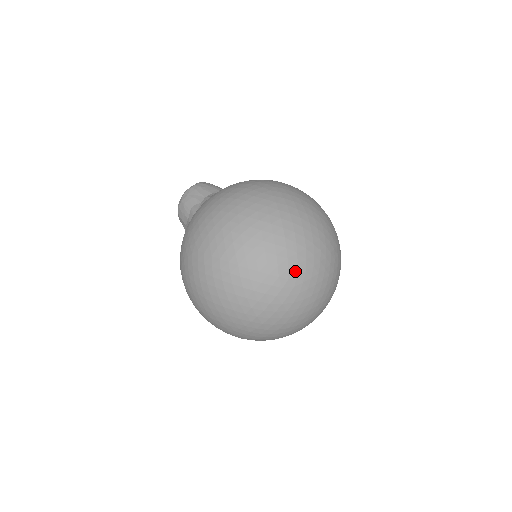
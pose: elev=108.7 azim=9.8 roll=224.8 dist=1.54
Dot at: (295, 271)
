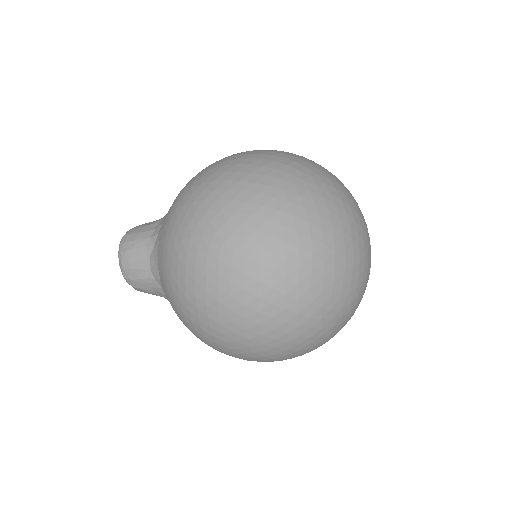
Dot at: (338, 288)
